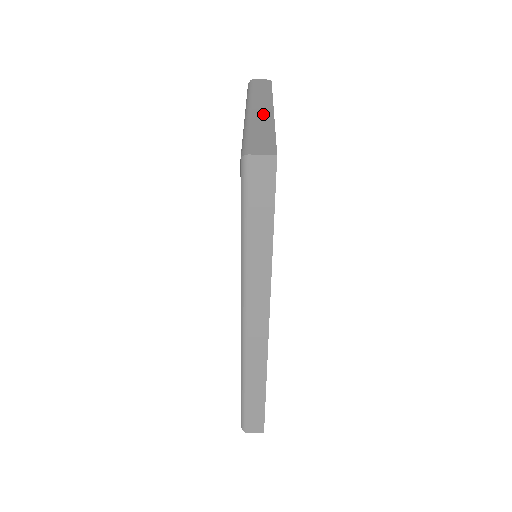
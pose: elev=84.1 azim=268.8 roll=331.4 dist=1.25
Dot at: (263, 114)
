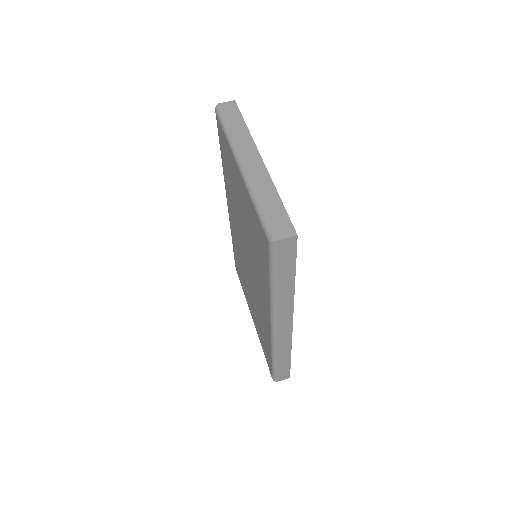
Dot at: (258, 171)
